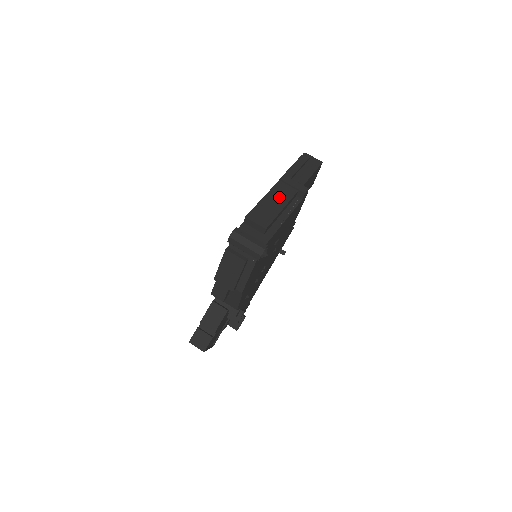
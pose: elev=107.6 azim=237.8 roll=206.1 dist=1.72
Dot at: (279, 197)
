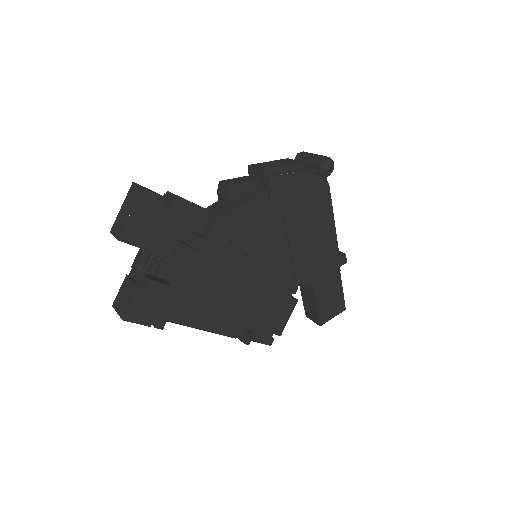
Dot at: occluded
